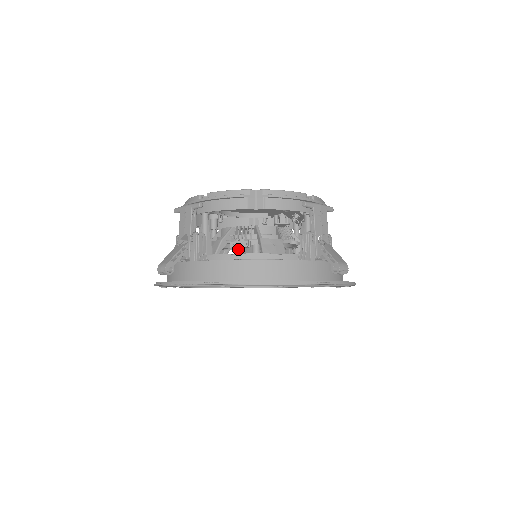
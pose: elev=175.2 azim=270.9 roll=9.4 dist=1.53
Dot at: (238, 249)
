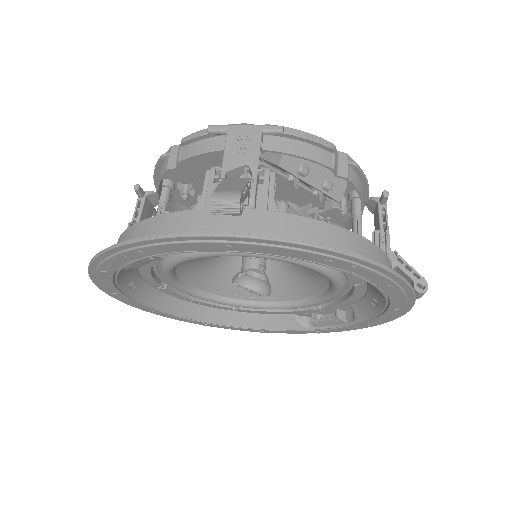
Dot at: occluded
